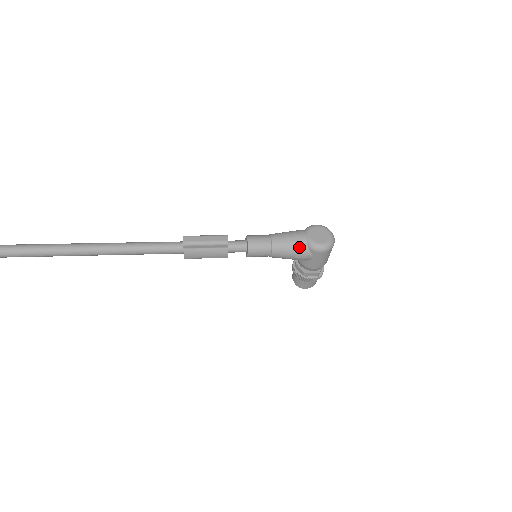
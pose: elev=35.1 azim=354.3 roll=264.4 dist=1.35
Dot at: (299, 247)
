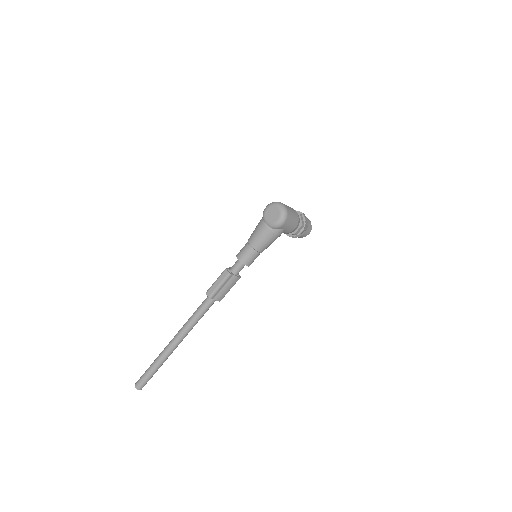
Dot at: (269, 234)
